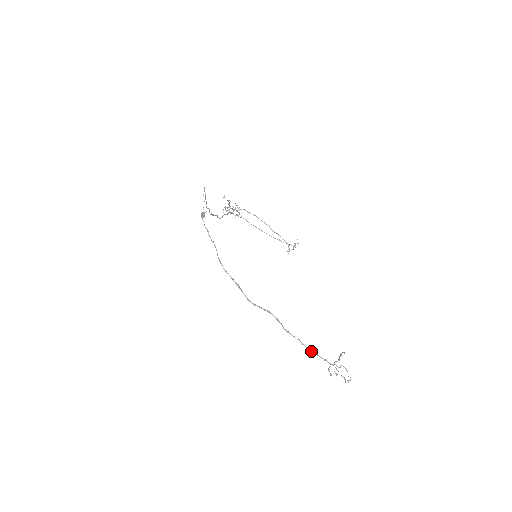
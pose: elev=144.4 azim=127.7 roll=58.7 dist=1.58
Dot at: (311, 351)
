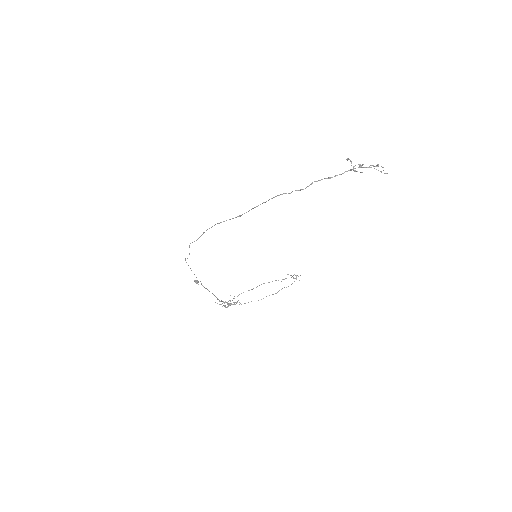
Dot at: occluded
